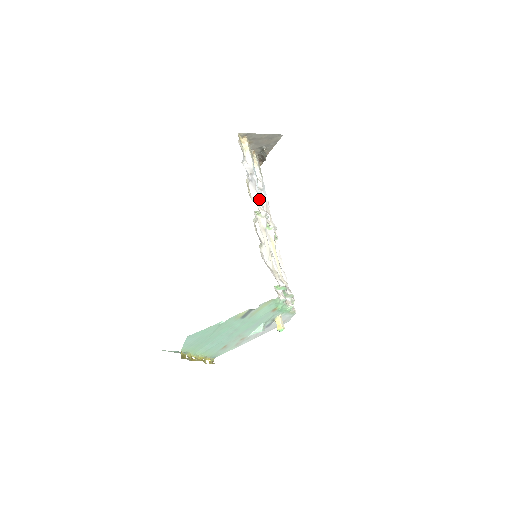
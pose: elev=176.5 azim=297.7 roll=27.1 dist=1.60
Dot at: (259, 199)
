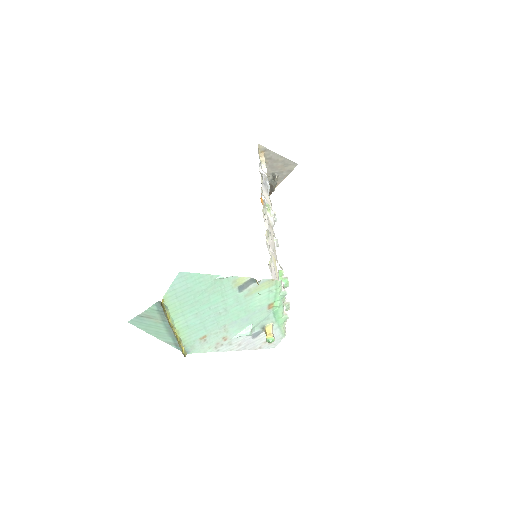
Dot at: (270, 201)
